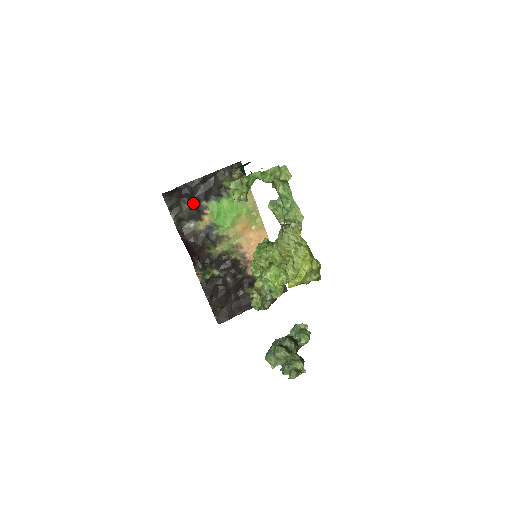
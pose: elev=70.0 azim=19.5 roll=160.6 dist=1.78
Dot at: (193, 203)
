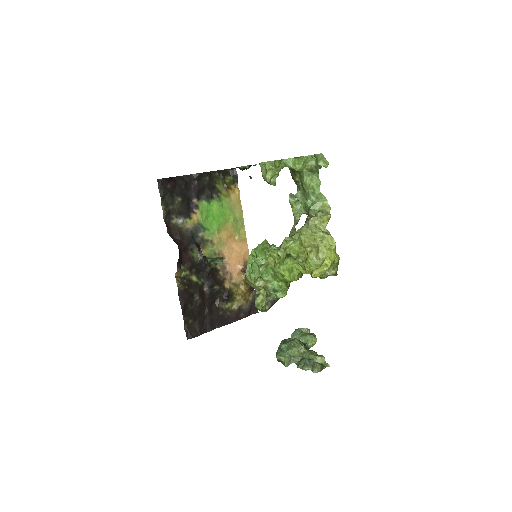
Dot at: (185, 198)
